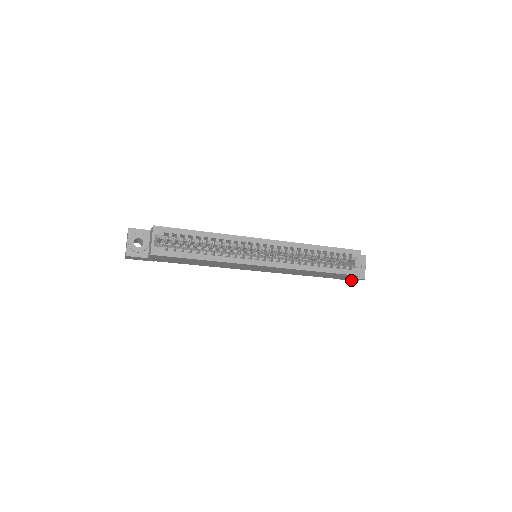
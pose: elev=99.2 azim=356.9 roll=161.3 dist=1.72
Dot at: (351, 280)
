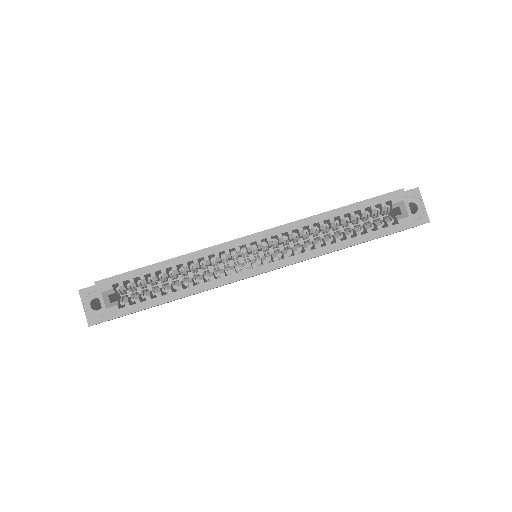
Dot at: occluded
